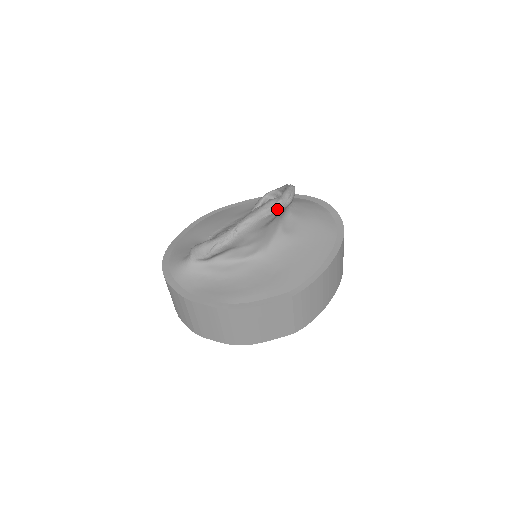
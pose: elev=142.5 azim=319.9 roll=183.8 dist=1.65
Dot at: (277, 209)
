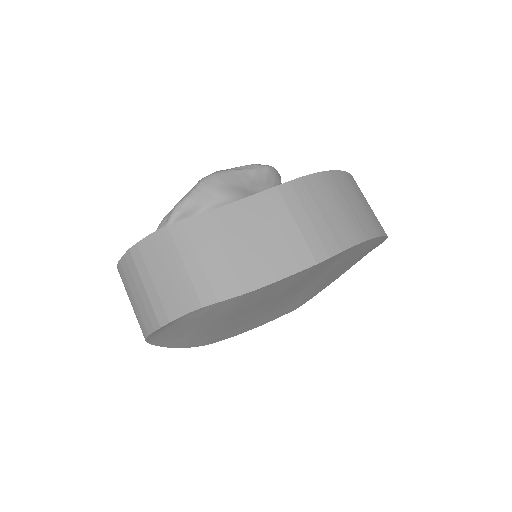
Dot at: (251, 169)
